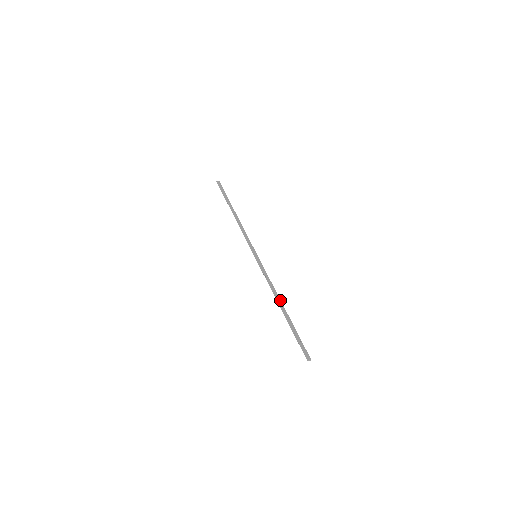
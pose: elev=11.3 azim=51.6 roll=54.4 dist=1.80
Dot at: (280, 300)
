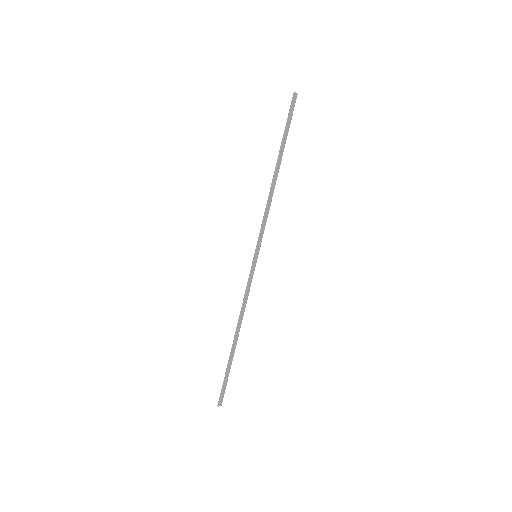
Dot at: occluded
